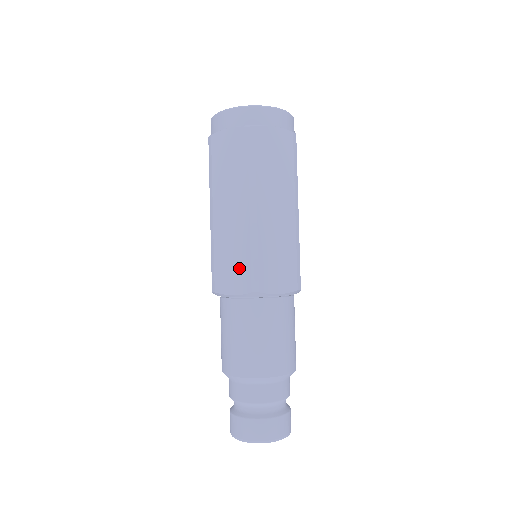
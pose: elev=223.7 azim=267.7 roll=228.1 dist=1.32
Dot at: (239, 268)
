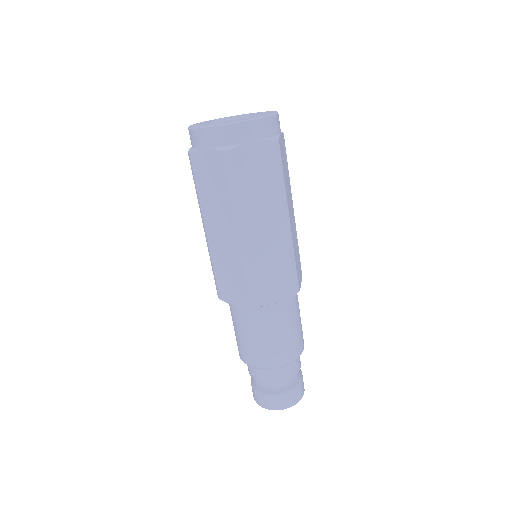
Dot at: (236, 285)
